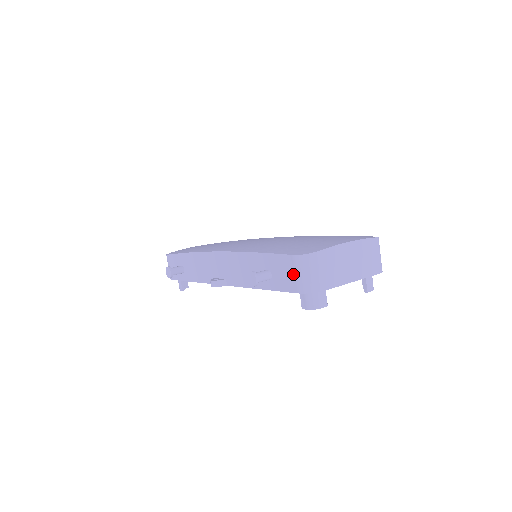
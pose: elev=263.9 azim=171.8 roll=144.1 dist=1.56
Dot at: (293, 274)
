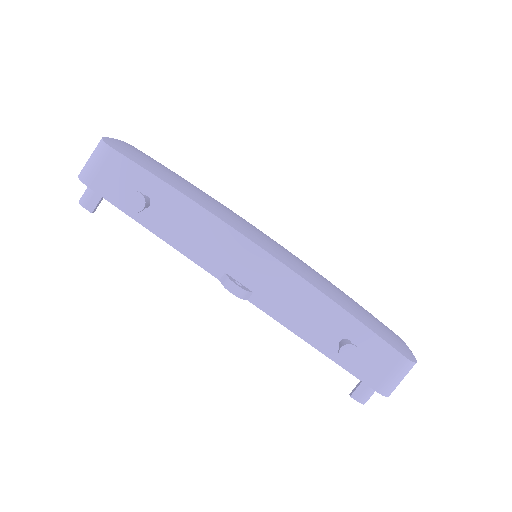
Dot at: (387, 371)
